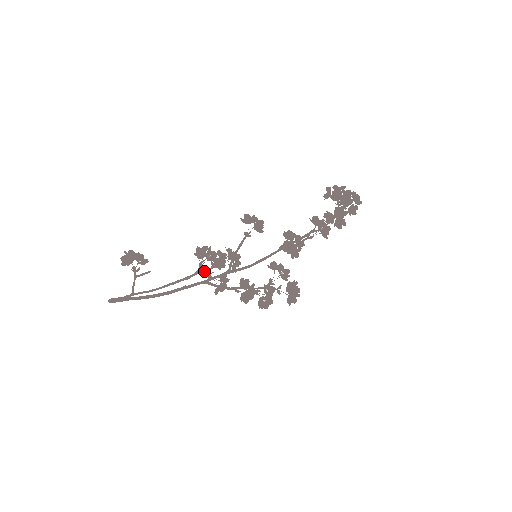
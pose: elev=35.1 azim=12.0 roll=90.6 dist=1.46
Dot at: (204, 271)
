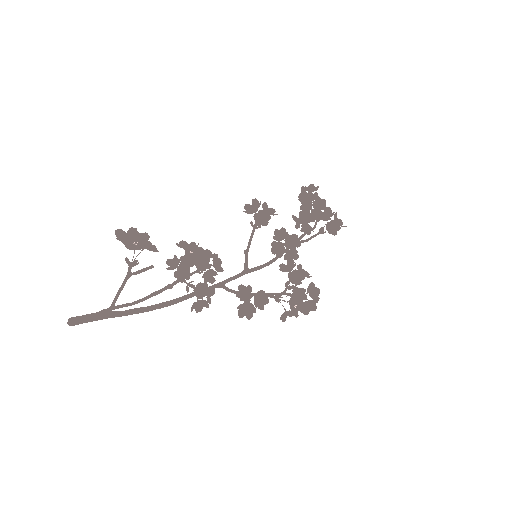
Dot at: (184, 278)
